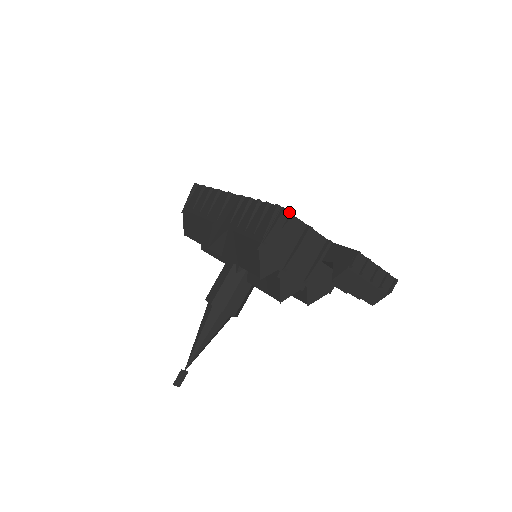
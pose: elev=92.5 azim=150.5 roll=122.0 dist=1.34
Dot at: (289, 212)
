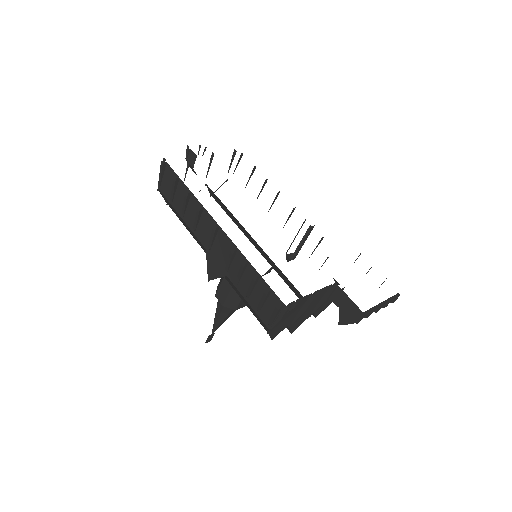
Dot at: (293, 301)
